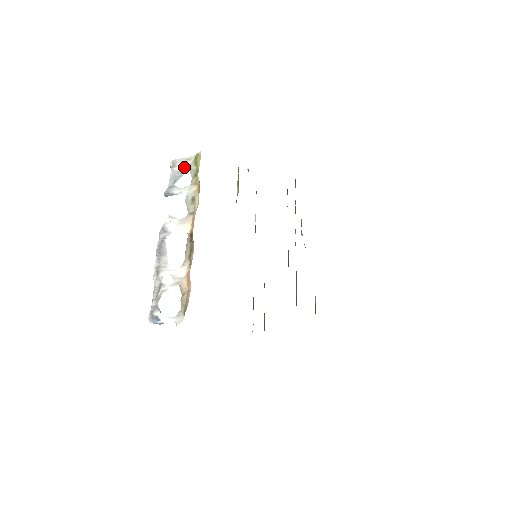
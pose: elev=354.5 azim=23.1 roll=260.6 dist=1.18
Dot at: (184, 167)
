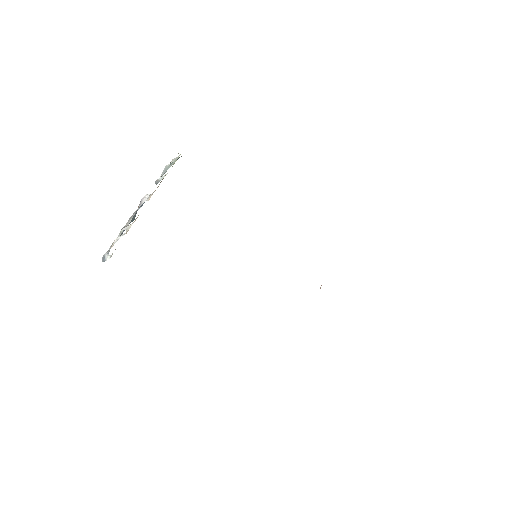
Dot at: (173, 163)
